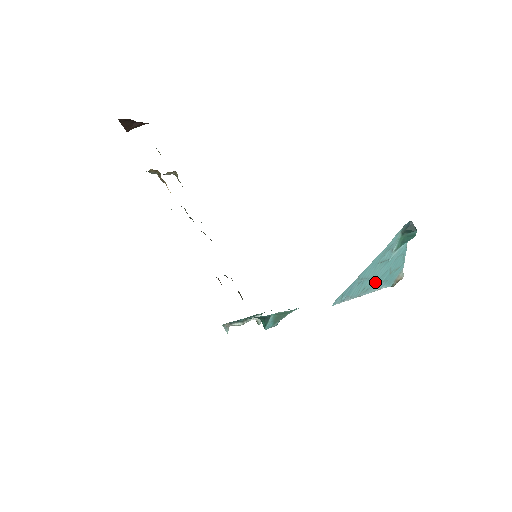
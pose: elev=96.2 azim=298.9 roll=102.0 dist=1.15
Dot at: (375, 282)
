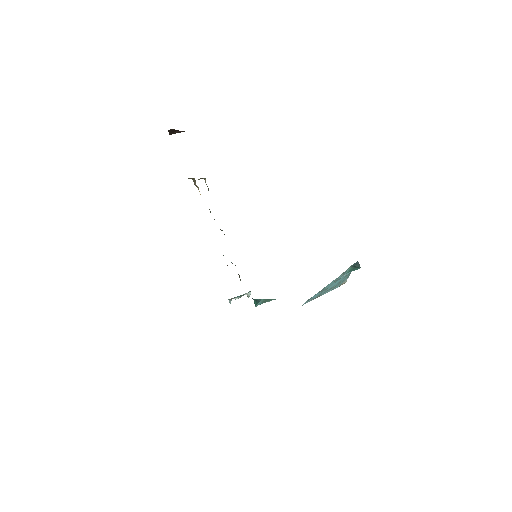
Dot at: (329, 289)
